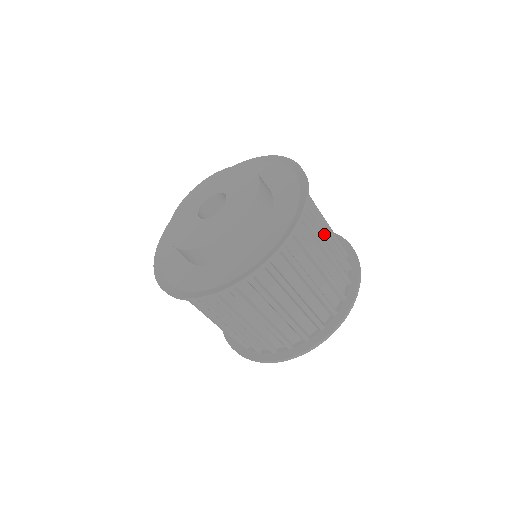
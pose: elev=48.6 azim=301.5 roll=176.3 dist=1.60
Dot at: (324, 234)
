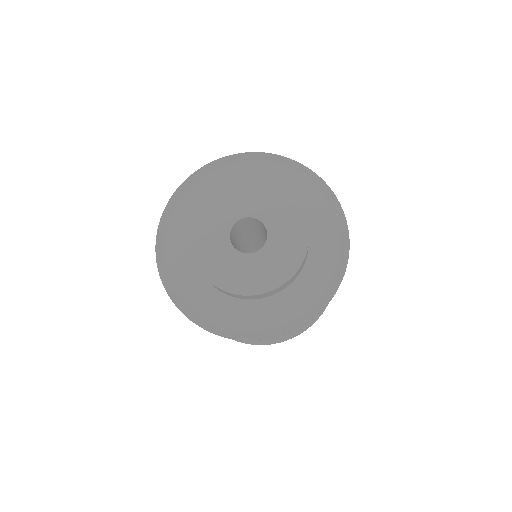
Dot at: occluded
